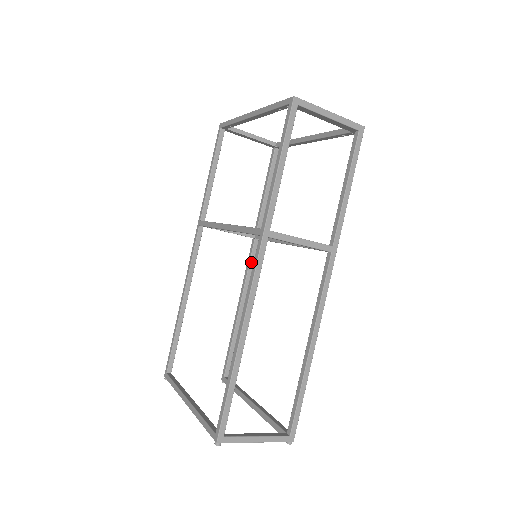
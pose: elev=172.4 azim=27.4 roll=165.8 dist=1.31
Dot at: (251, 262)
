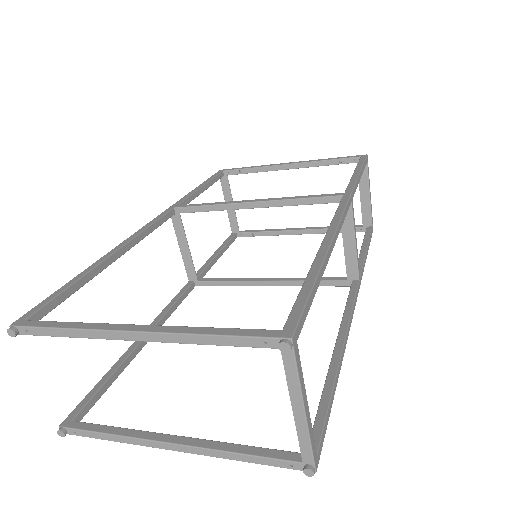
Dot at: (180, 299)
